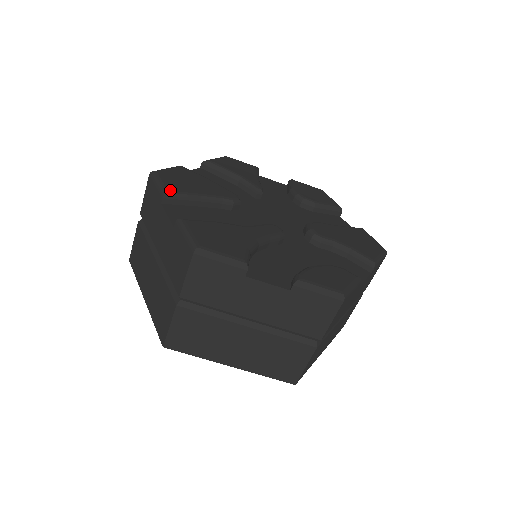
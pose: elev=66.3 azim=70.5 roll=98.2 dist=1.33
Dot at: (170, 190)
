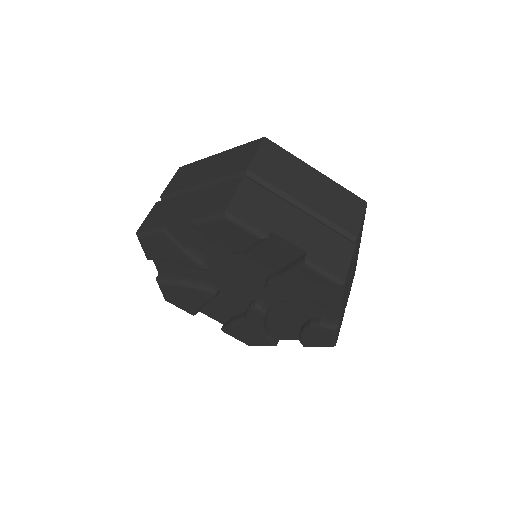
Dot at: (191, 313)
